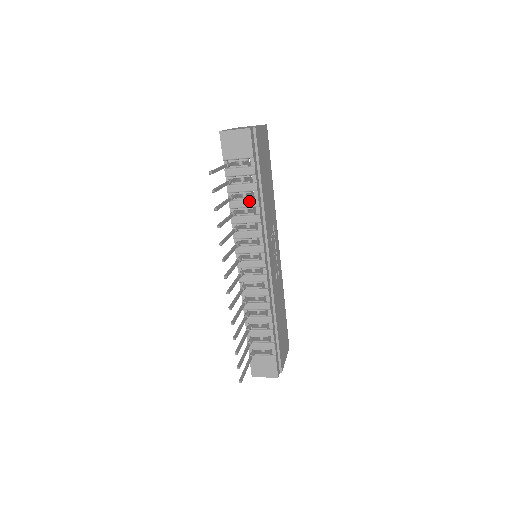
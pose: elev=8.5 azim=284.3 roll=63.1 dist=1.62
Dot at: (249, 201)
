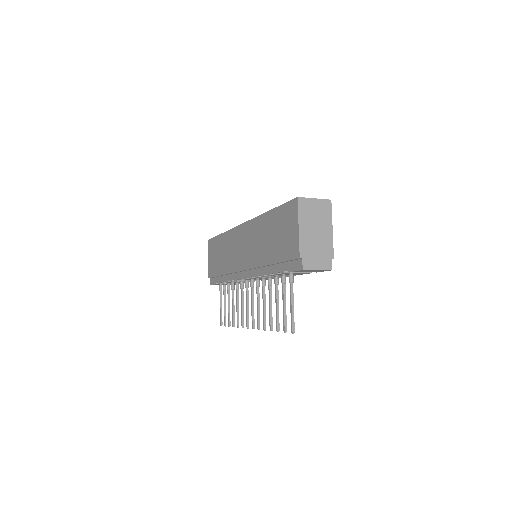
Dot at: occluded
